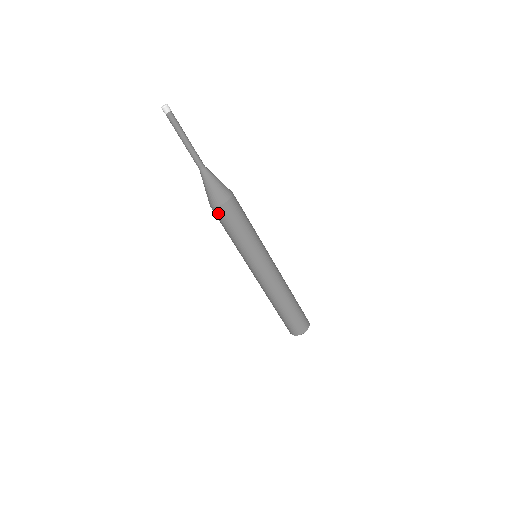
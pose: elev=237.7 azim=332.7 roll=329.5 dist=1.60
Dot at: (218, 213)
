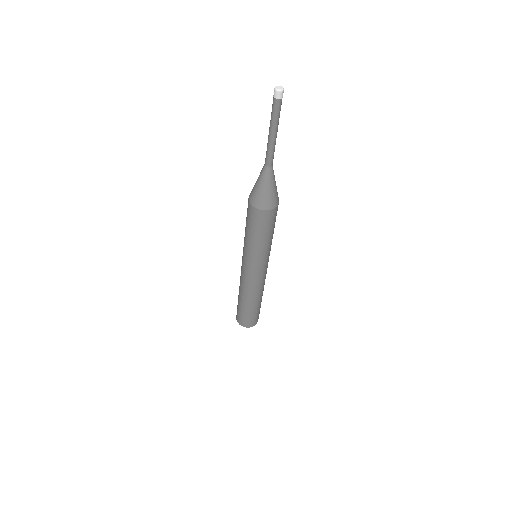
Dot at: (256, 215)
